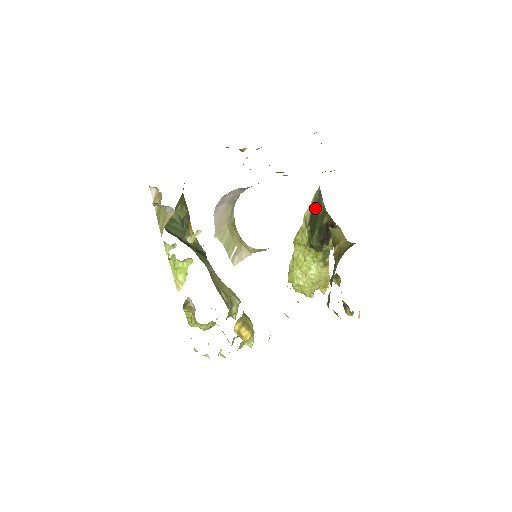
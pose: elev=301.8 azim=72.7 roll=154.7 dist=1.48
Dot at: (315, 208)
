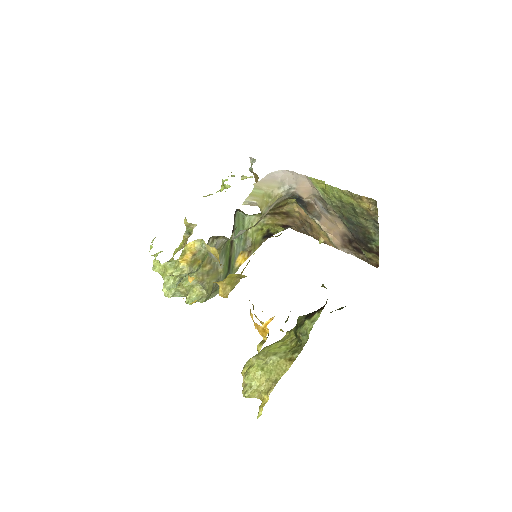
Dot at: occluded
